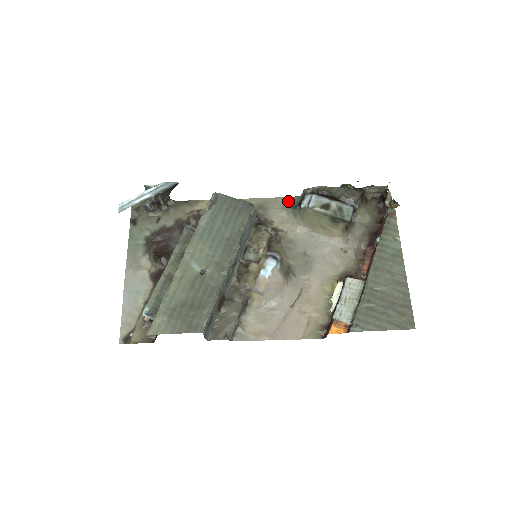
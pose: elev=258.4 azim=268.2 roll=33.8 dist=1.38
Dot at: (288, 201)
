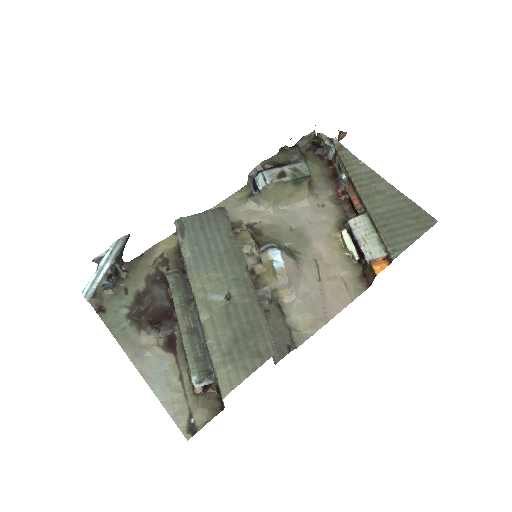
Dot at: (239, 195)
